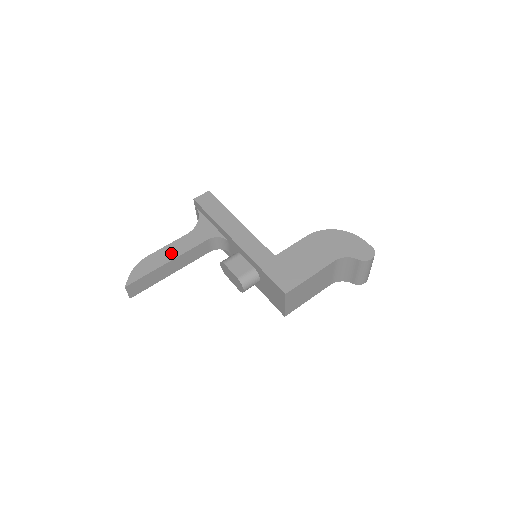
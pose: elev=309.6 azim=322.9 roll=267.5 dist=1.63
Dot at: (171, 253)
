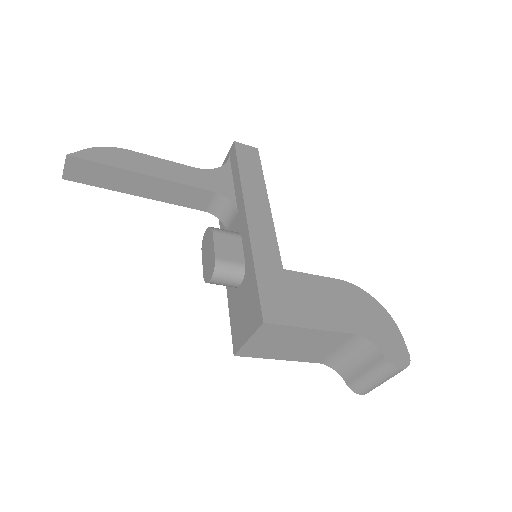
Dot at: (159, 169)
